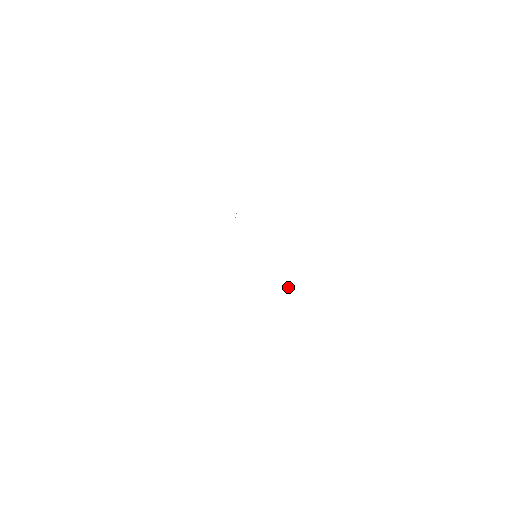
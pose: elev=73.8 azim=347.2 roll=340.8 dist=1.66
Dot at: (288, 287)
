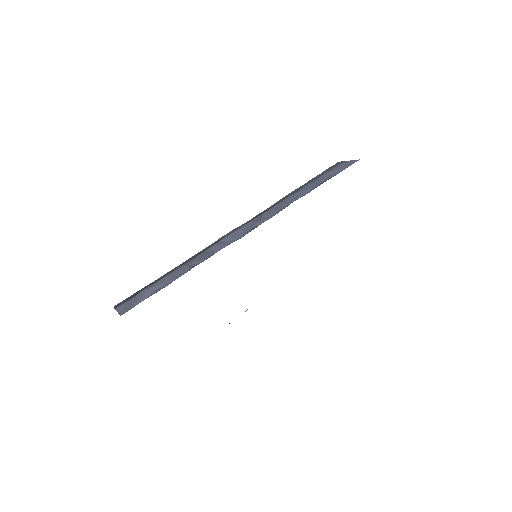
Dot at: occluded
